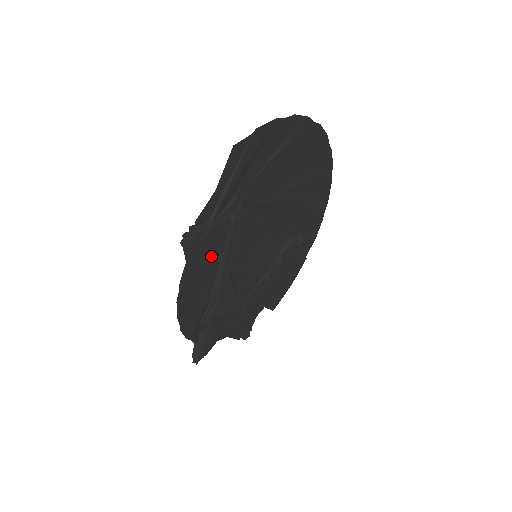
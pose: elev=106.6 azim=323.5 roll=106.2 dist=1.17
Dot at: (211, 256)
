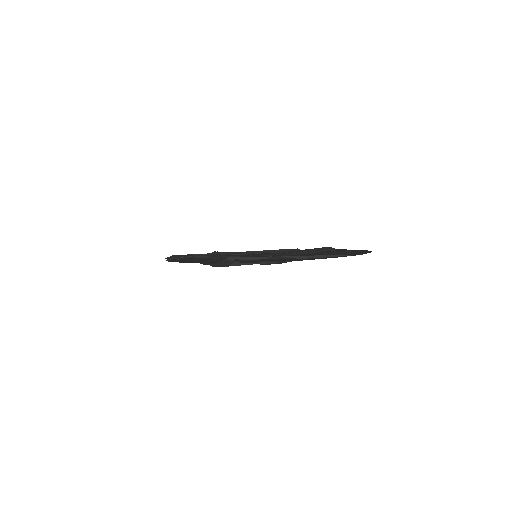
Dot at: occluded
